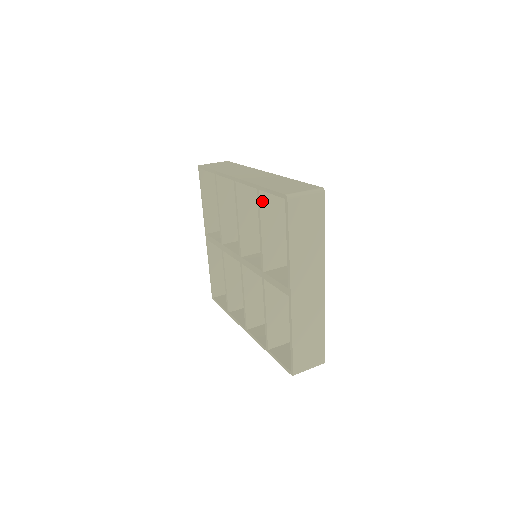
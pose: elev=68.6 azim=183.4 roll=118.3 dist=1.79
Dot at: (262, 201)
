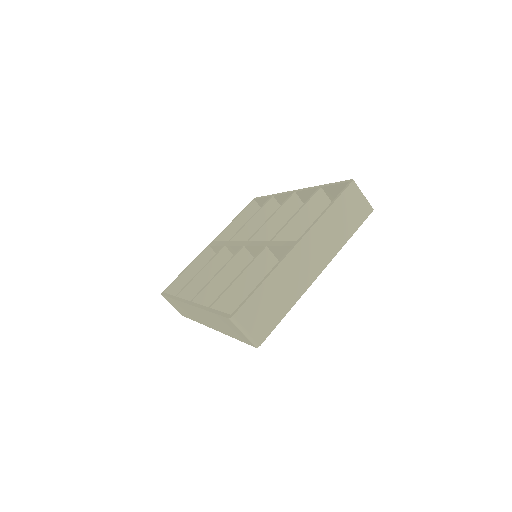
Dot at: (316, 196)
